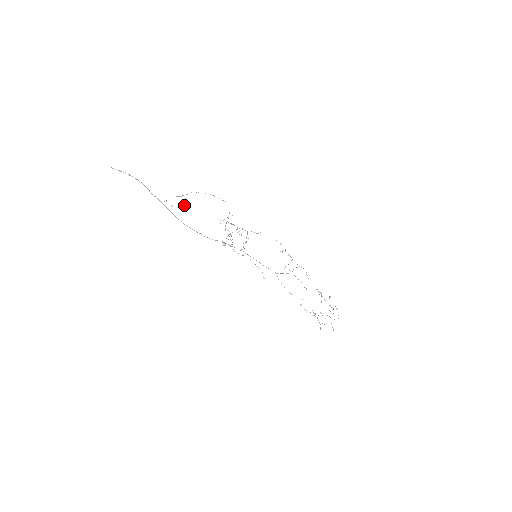
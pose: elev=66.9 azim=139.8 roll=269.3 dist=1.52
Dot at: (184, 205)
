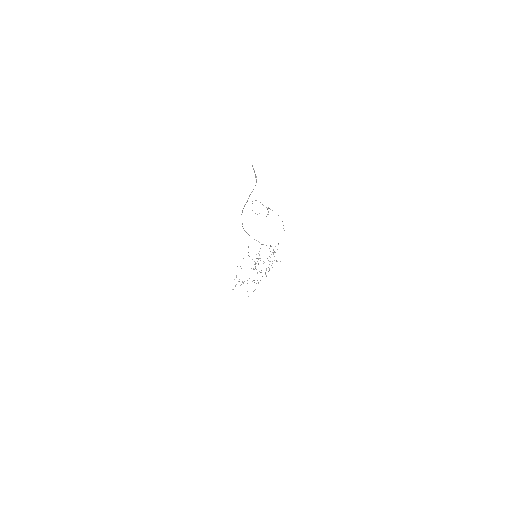
Dot at: occluded
